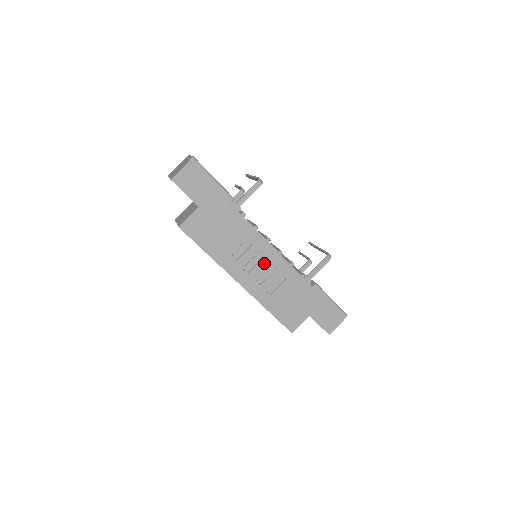
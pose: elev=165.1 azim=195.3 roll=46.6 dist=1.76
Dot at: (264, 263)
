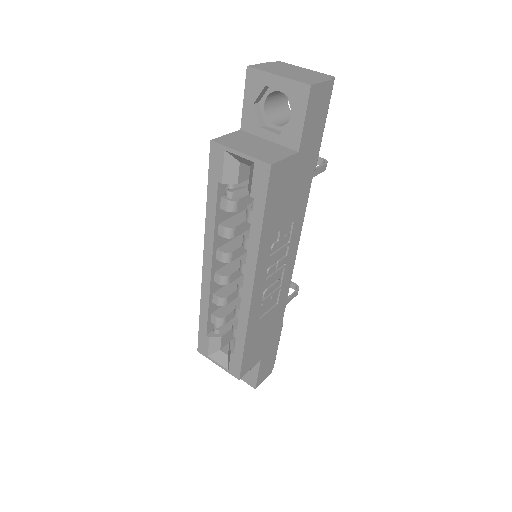
Dot at: (279, 273)
